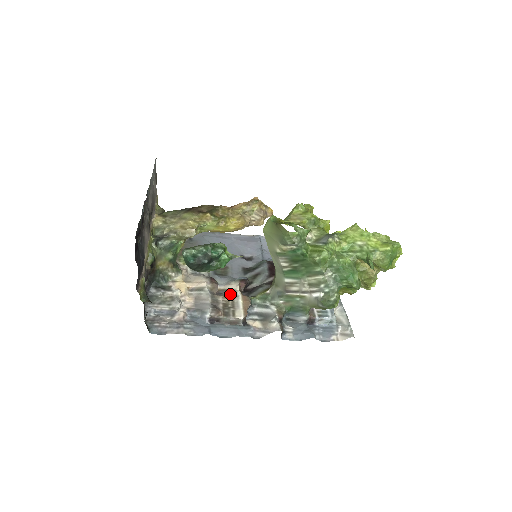
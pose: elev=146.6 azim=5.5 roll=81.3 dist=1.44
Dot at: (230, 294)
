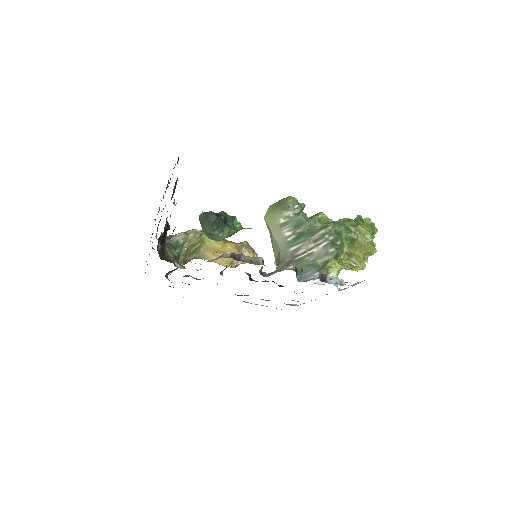
Dot at: occluded
